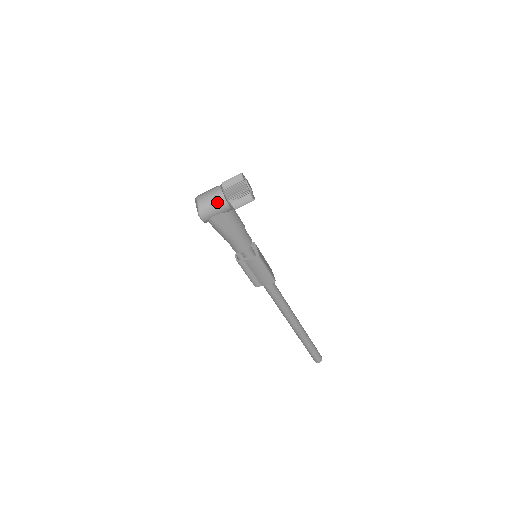
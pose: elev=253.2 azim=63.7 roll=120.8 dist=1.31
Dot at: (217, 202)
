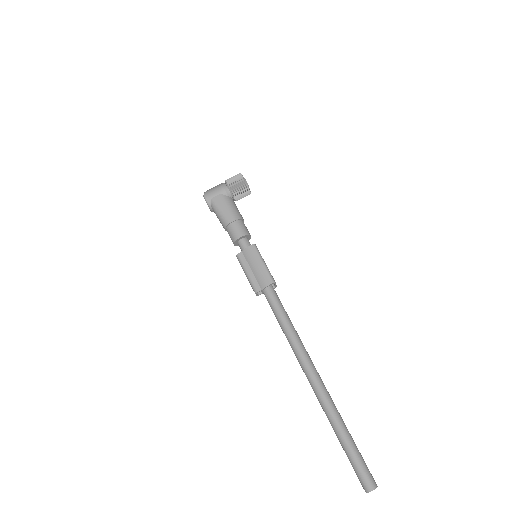
Dot at: (218, 186)
